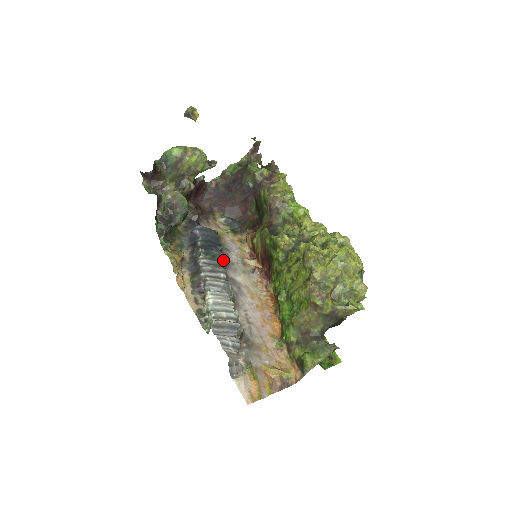
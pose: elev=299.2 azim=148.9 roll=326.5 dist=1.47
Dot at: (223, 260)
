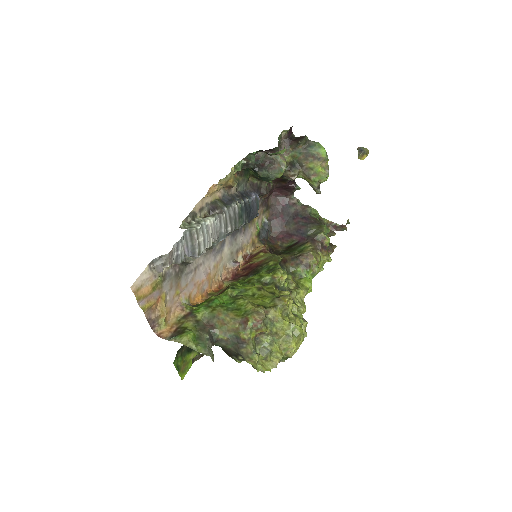
Dot at: (240, 227)
